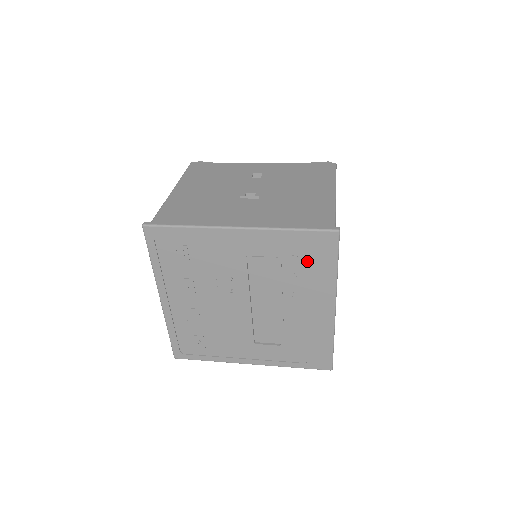
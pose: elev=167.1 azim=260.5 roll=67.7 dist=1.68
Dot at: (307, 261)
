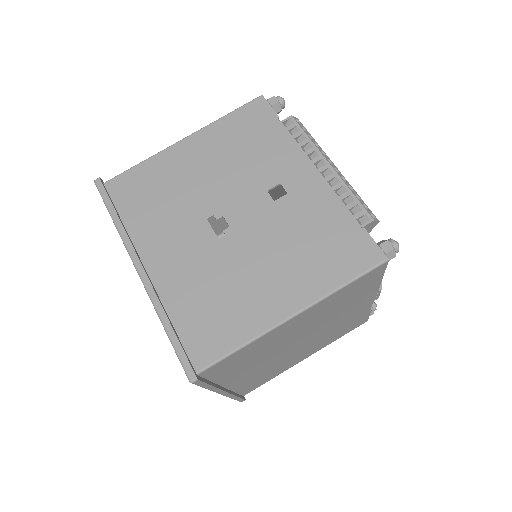
Dot at: occluded
